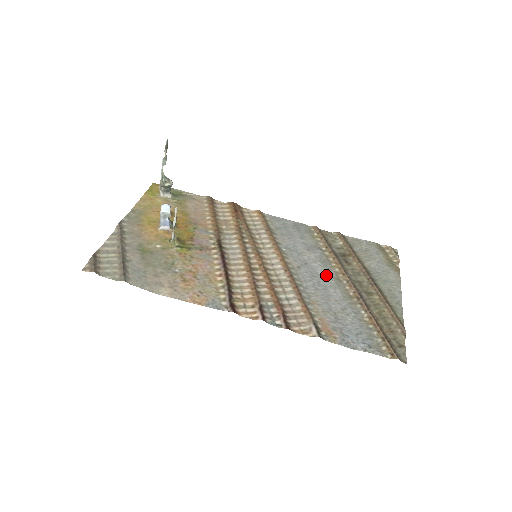
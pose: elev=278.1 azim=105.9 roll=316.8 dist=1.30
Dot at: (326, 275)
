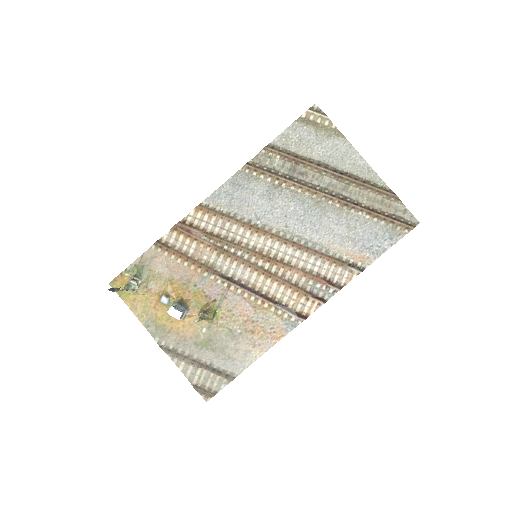
Dot at: (308, 209)
